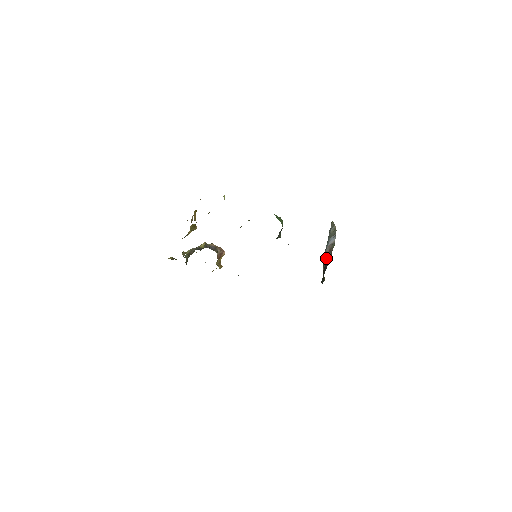
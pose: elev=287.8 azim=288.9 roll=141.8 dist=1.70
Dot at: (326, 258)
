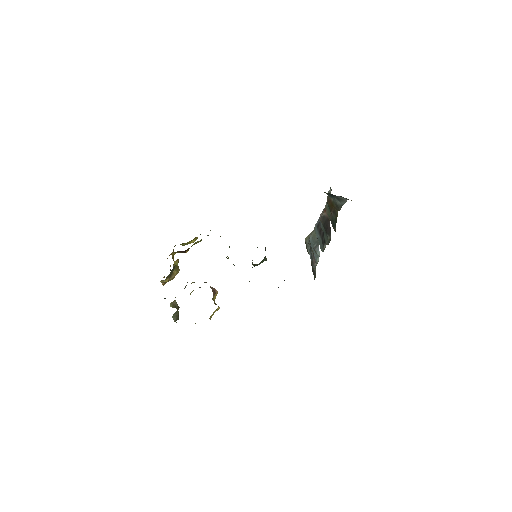
Dot at: (328, 196)
